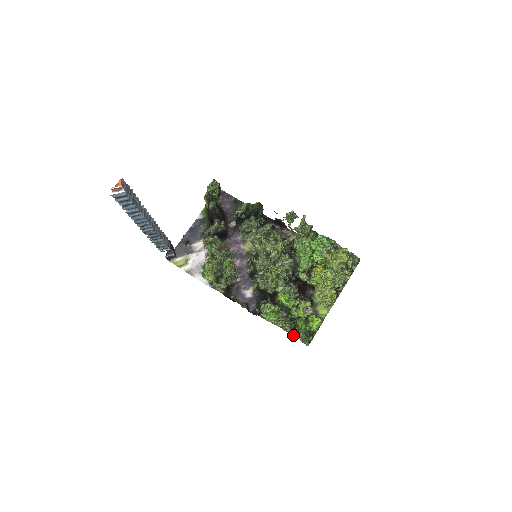
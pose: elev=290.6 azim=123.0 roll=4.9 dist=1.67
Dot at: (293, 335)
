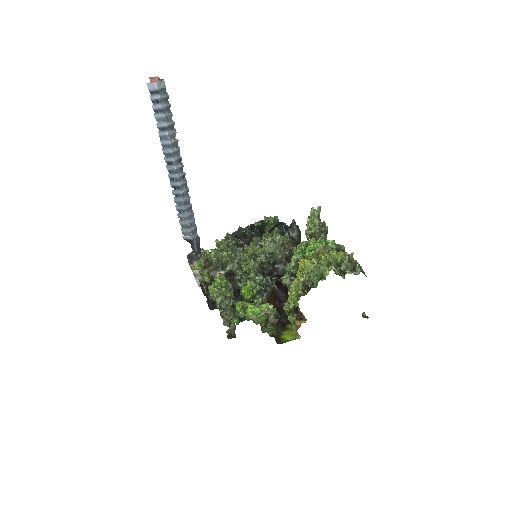
Dot at: (215, 299)
